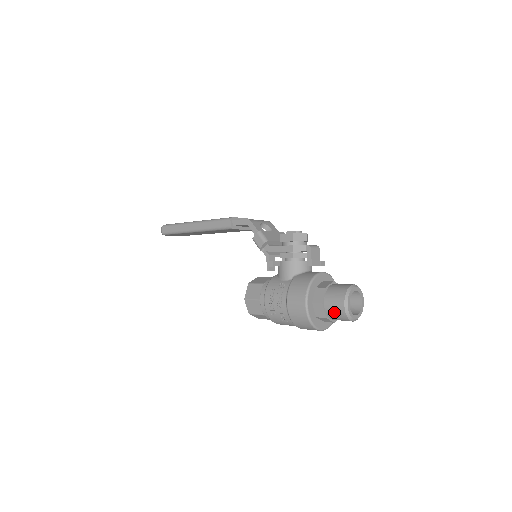
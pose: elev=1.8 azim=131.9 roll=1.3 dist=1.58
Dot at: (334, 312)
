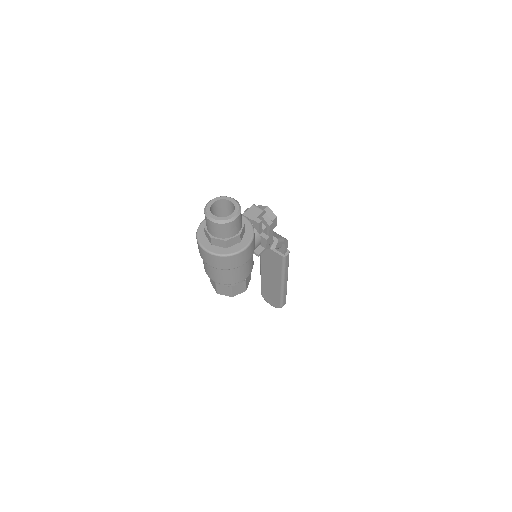
Dot at: occluded
